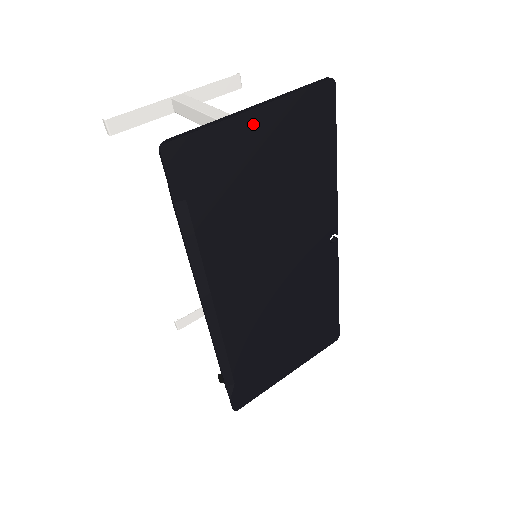
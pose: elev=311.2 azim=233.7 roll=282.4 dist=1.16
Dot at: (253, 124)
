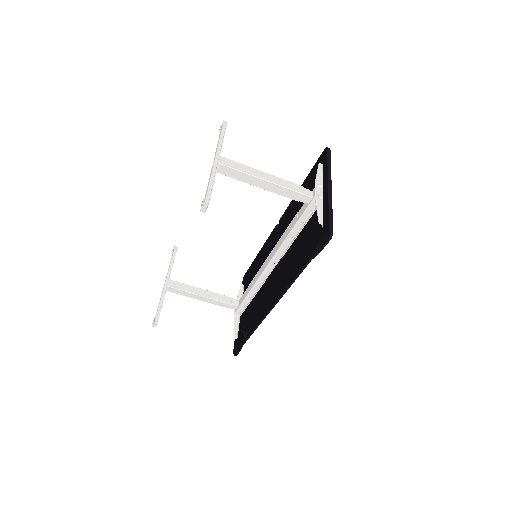
Dot at: occluded
